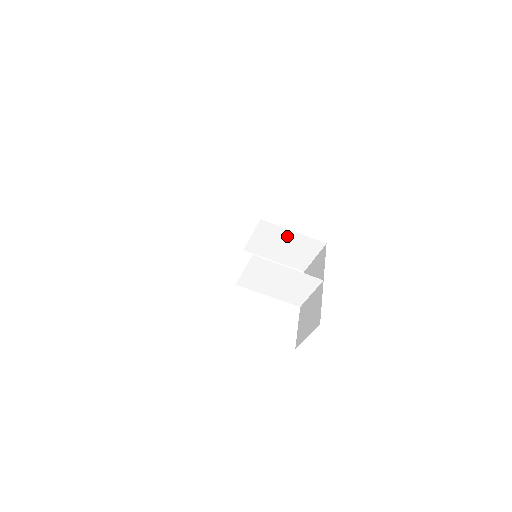
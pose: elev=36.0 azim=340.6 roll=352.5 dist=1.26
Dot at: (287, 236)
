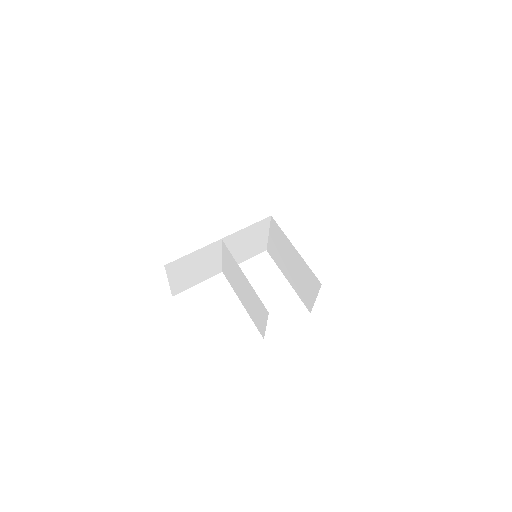
Dot at: (292, 252)
